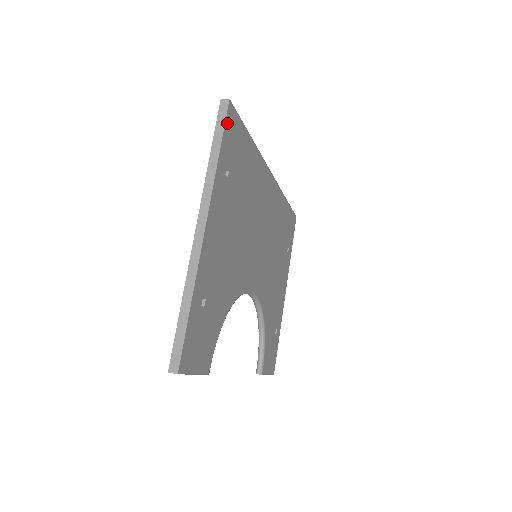
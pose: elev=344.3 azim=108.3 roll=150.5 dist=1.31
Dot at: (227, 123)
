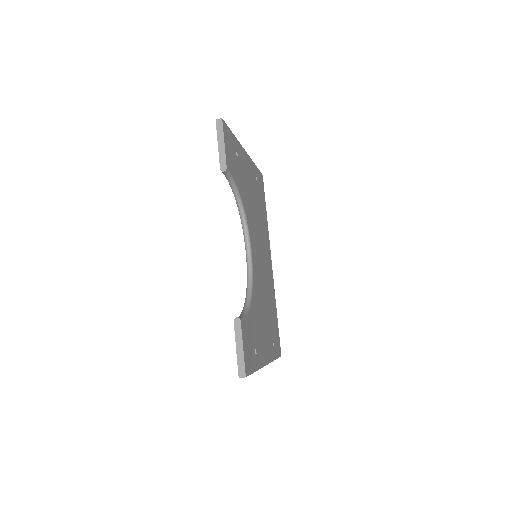
Dot at: (260, 174)
